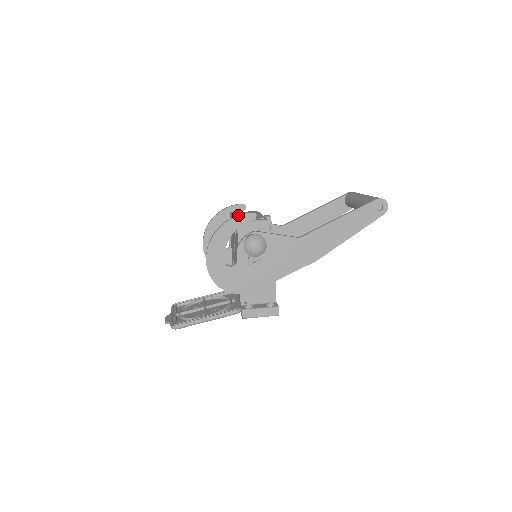
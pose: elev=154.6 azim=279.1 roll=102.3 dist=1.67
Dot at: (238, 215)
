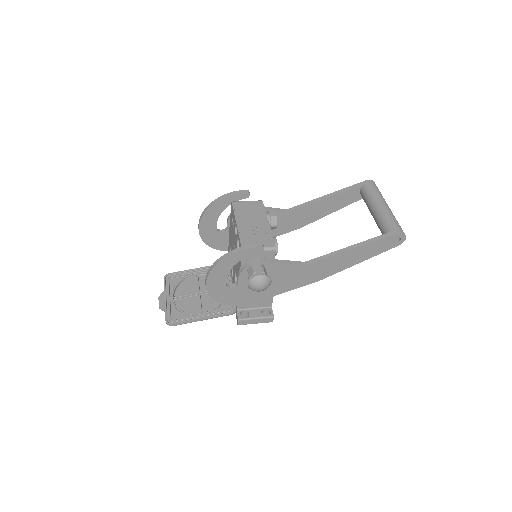
Dot at: (244, 249)
